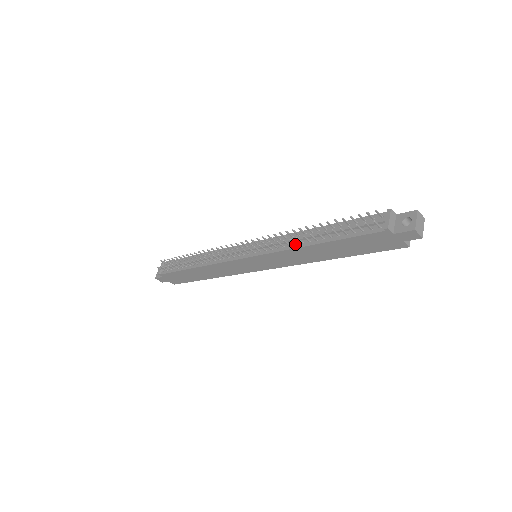
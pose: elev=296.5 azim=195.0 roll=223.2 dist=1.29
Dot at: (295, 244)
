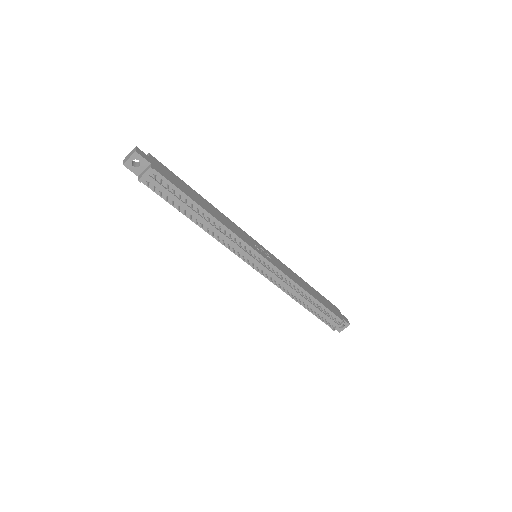
Dot at: (291, 294)
